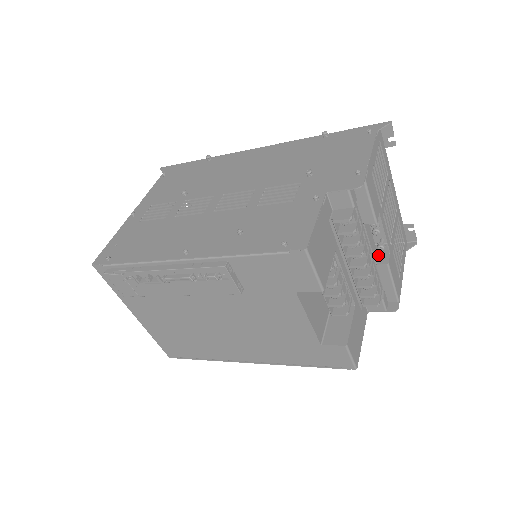
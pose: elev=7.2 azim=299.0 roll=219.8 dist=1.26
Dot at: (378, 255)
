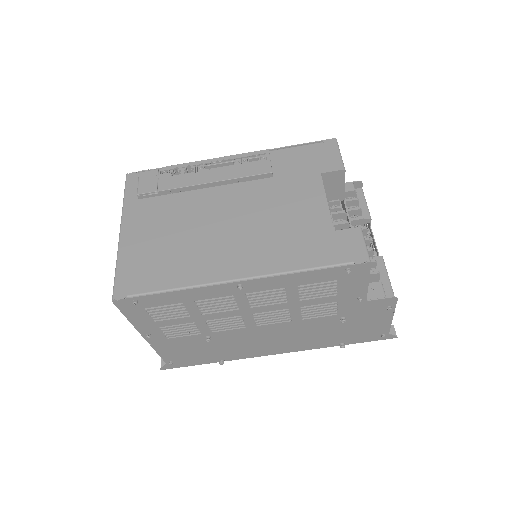
Dot at: occluded
